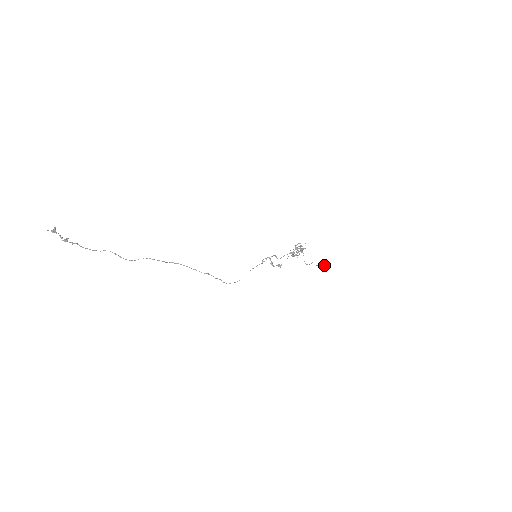
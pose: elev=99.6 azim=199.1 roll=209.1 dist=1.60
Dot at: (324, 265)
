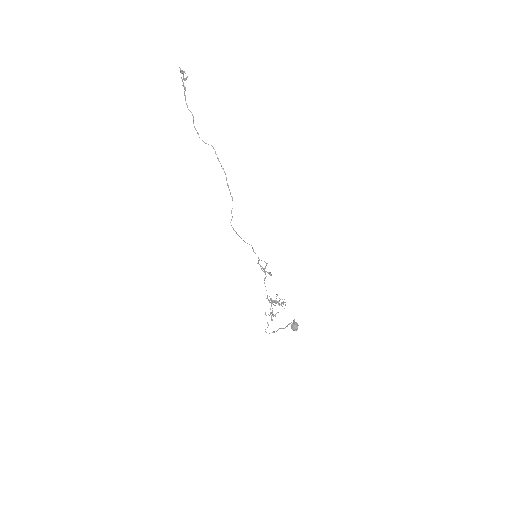
Dot at: (295, 323)
